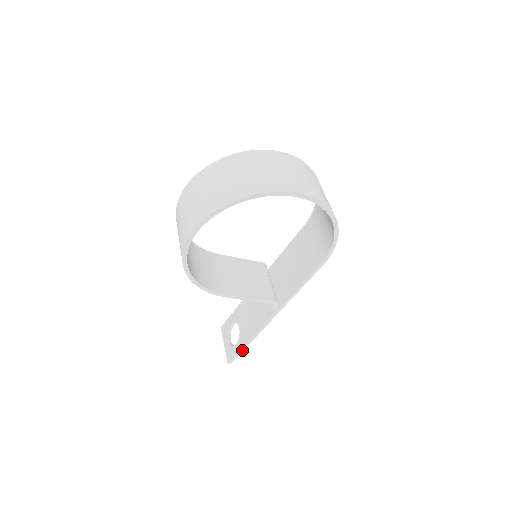
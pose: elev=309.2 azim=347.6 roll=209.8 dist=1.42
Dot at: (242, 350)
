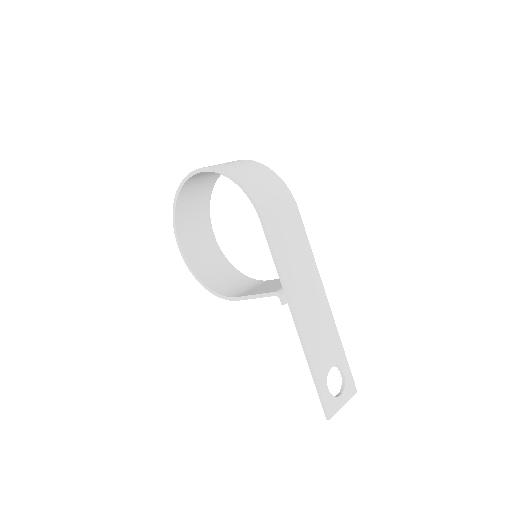
Dot at: (318, 387)
